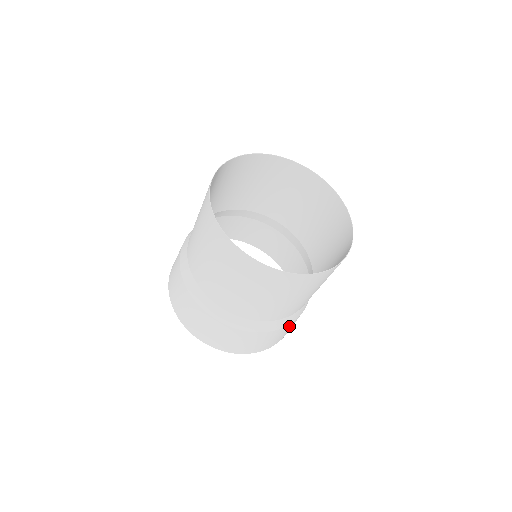
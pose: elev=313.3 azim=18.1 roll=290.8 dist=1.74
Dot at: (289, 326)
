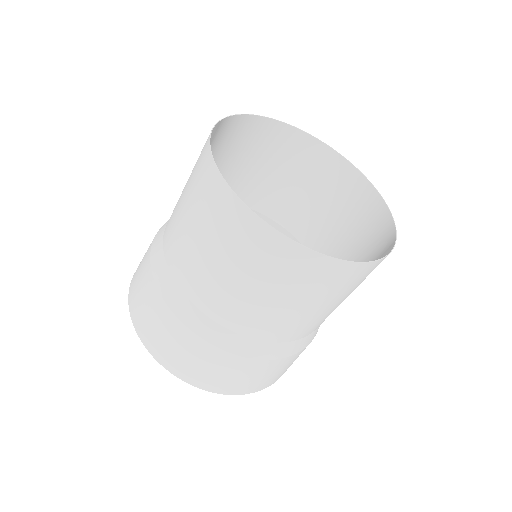
Dot at: occluded
